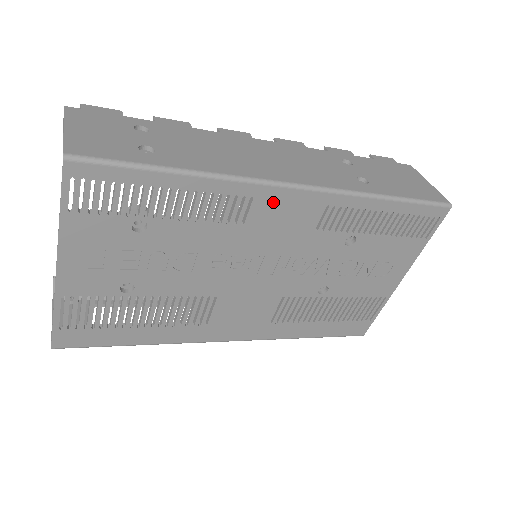
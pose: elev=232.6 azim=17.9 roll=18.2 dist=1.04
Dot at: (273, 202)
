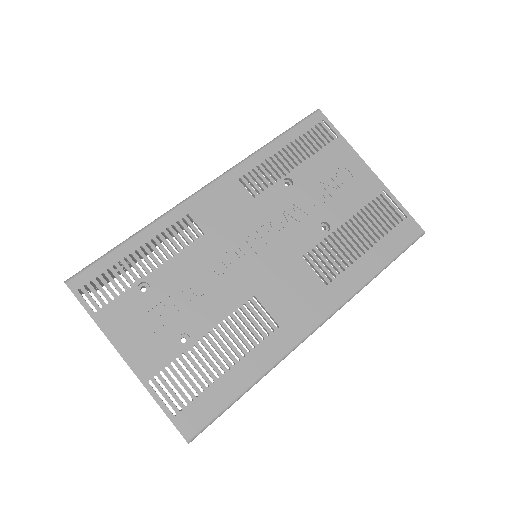
Dot at: (203, 206)
